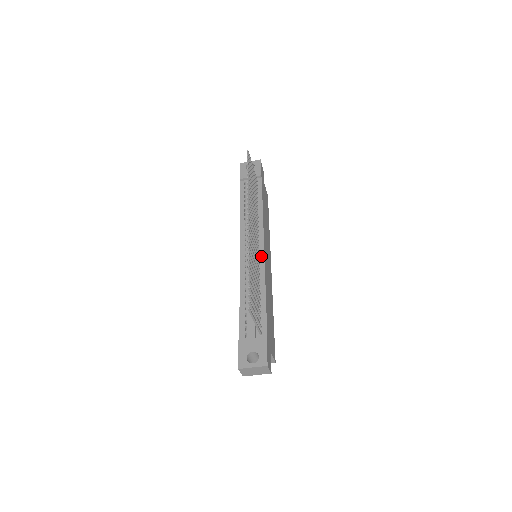
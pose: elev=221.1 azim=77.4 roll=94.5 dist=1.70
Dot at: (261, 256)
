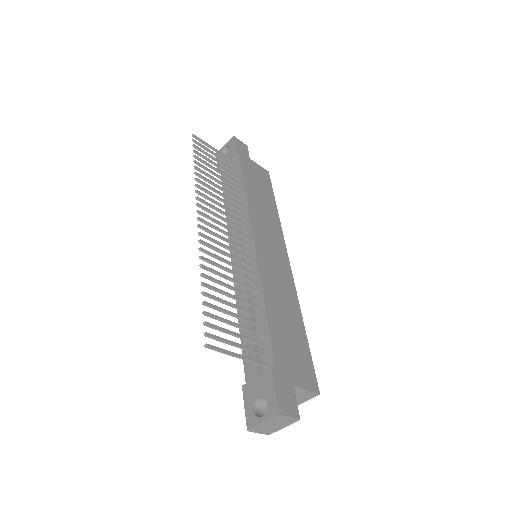
Dot at: (252, 255)
